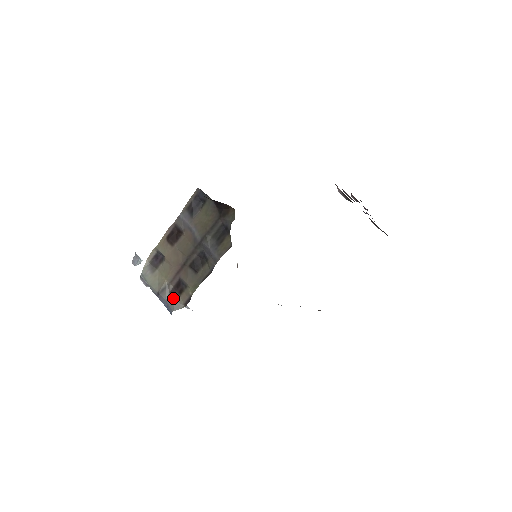
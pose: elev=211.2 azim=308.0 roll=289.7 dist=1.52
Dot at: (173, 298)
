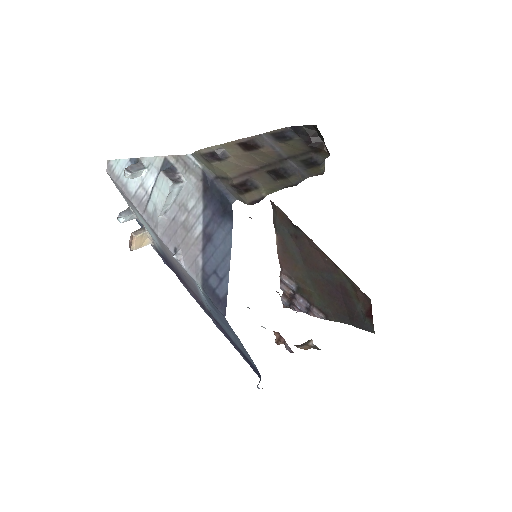
Dot at: (235, 191)
